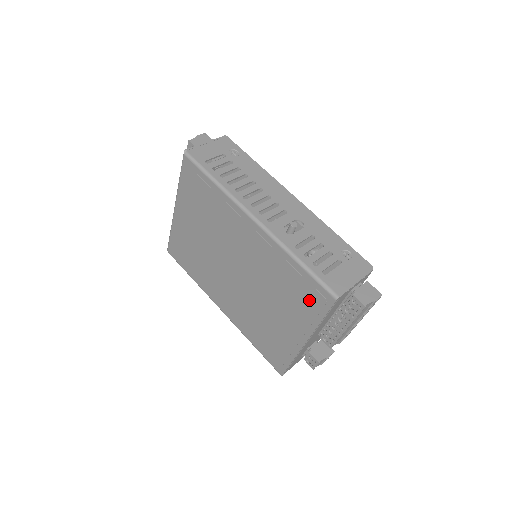
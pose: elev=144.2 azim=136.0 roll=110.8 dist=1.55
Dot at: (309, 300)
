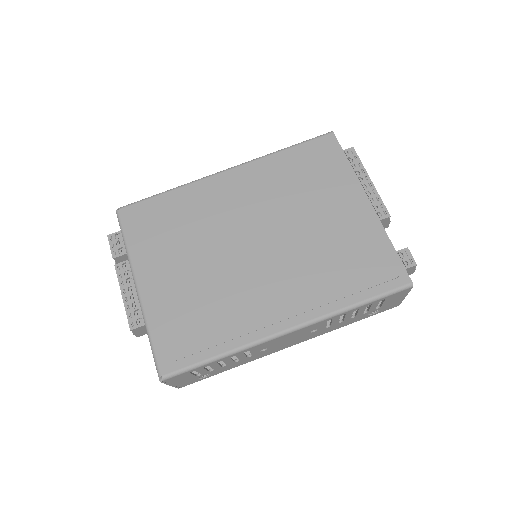
Dot at: (323, 160)
